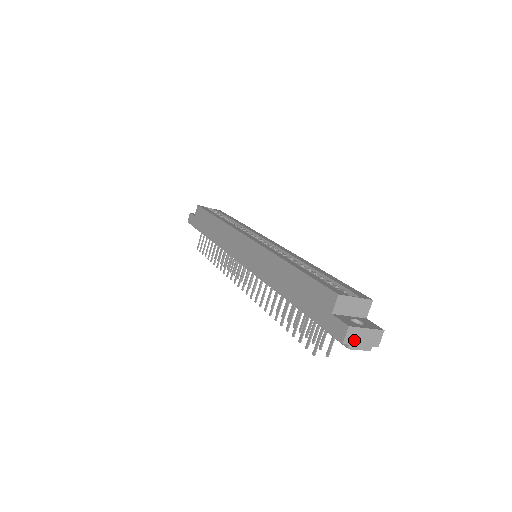
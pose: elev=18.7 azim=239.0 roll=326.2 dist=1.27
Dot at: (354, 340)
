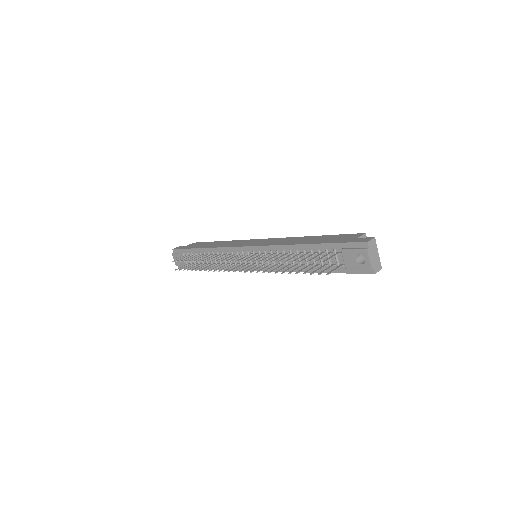
Dot at: (371, 249)
